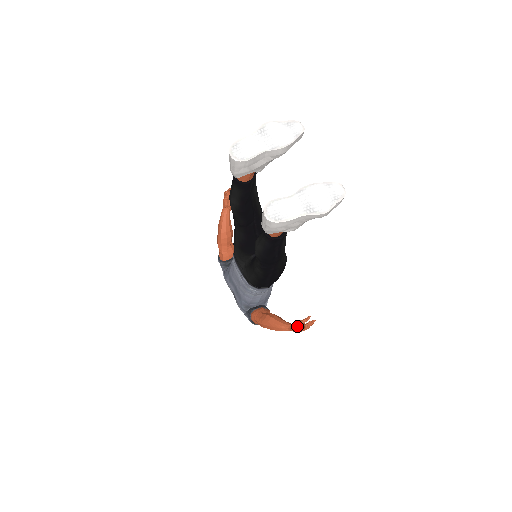
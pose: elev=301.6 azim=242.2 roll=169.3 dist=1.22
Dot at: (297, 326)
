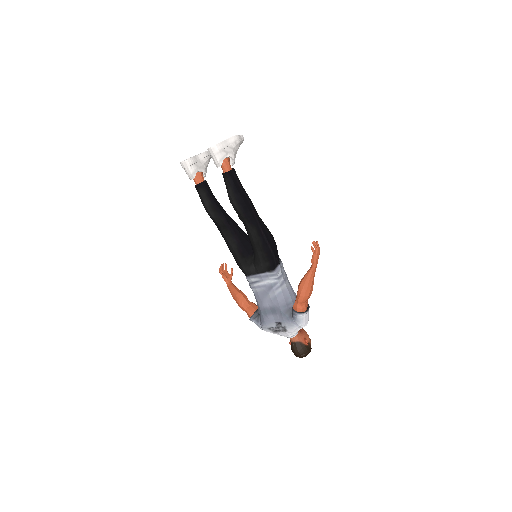
Dot at: (313, 258)
